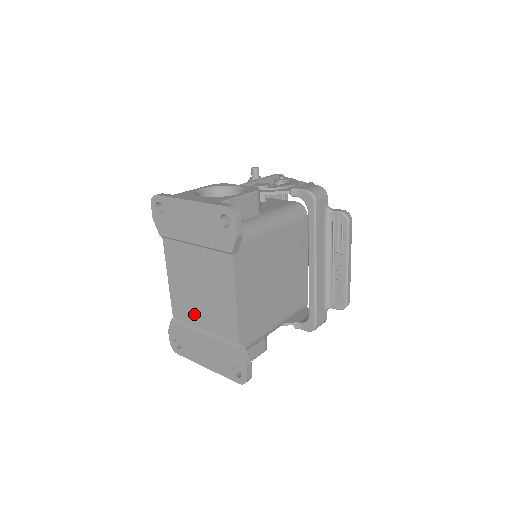
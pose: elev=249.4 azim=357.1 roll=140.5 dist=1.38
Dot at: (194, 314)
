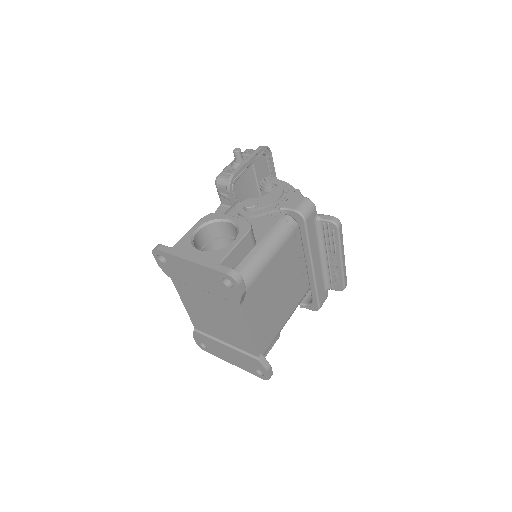
Dot at: (214, 331)
